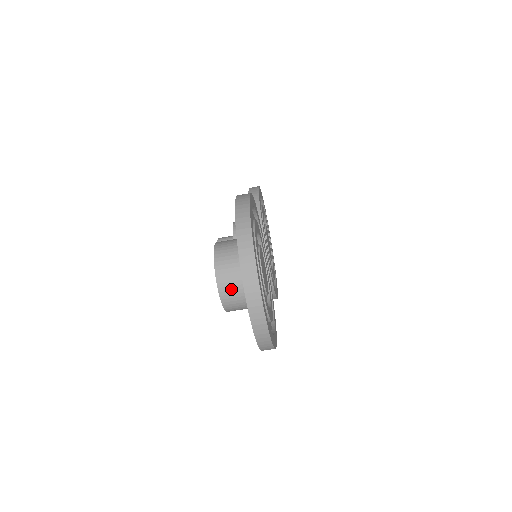
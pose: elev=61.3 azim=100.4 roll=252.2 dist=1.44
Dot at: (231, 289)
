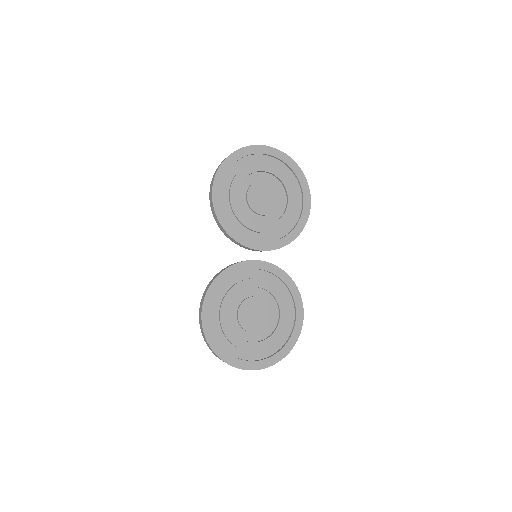
Dot at: occluded
